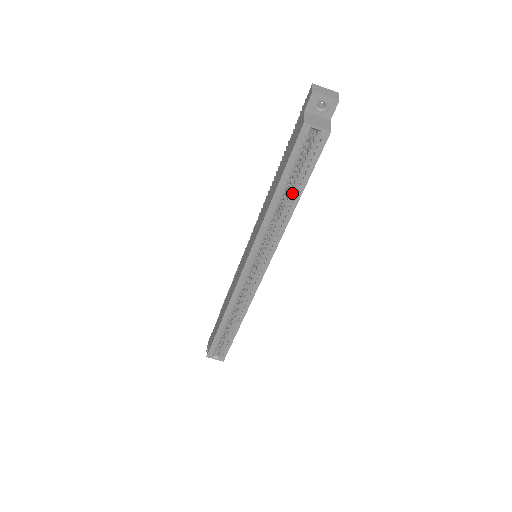
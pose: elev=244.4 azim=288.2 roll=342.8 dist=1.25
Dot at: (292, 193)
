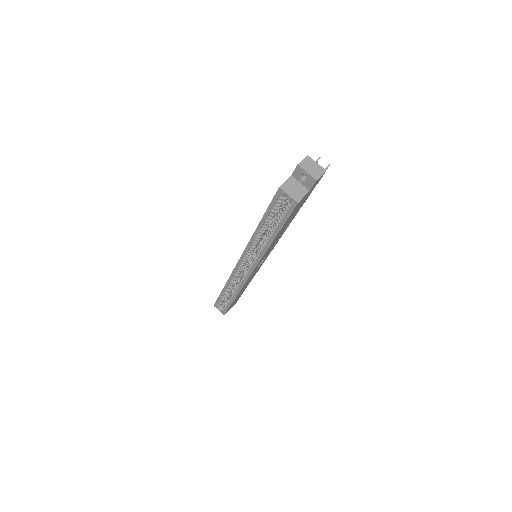
Dot at: (273, 229)
